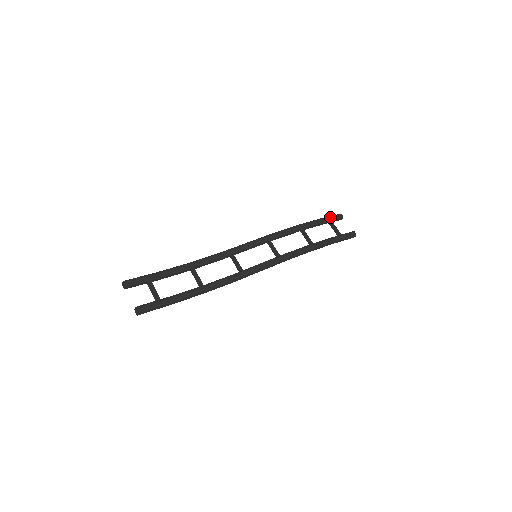
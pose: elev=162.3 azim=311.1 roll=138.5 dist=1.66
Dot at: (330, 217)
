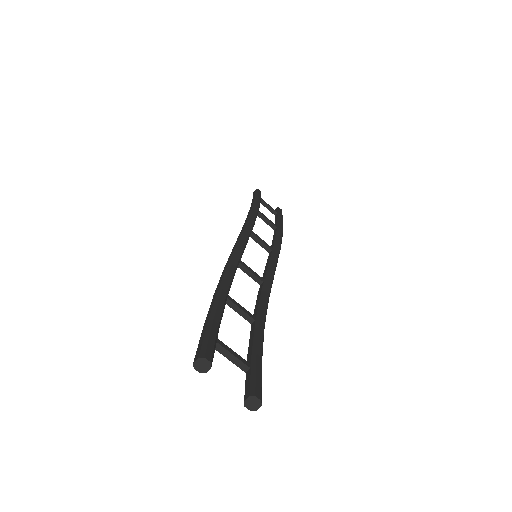
Dot at: (258, 193)
